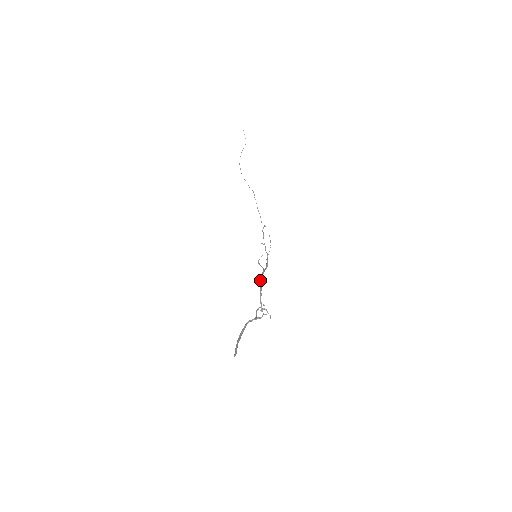
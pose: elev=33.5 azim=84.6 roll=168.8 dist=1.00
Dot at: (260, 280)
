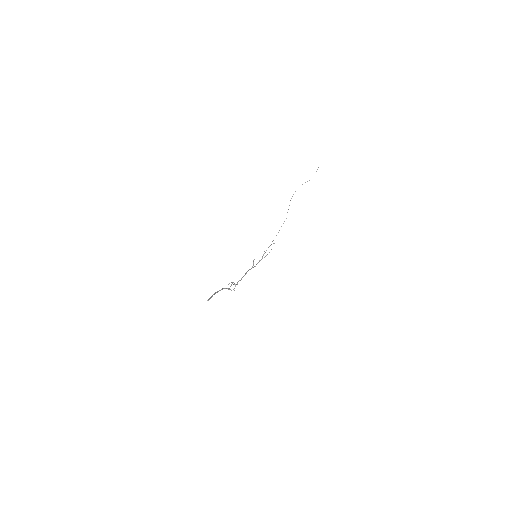
Dot at: occluded
